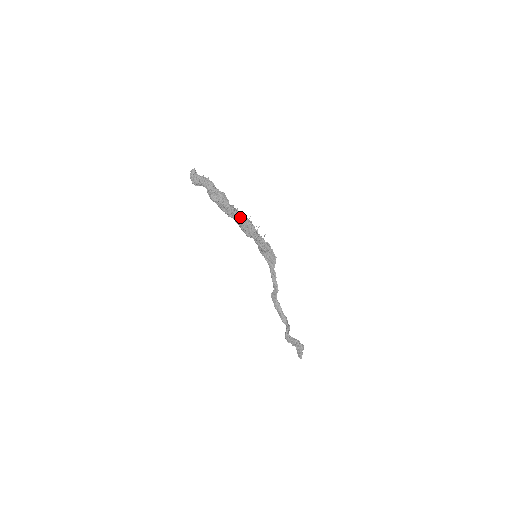
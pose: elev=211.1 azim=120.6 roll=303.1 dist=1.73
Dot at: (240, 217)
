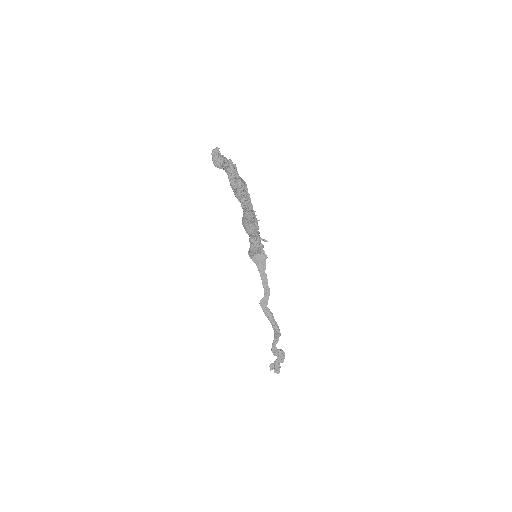
Dot at: (252, 209)
